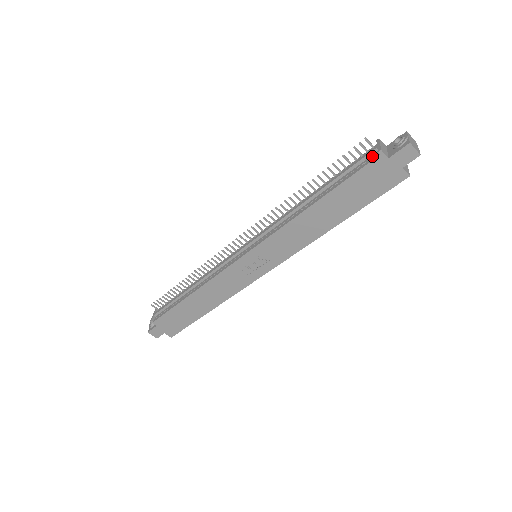
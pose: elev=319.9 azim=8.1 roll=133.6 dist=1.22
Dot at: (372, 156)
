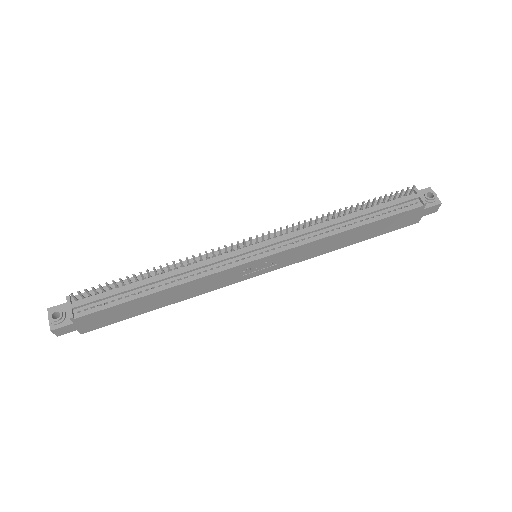
Dot at: (413, 203)
